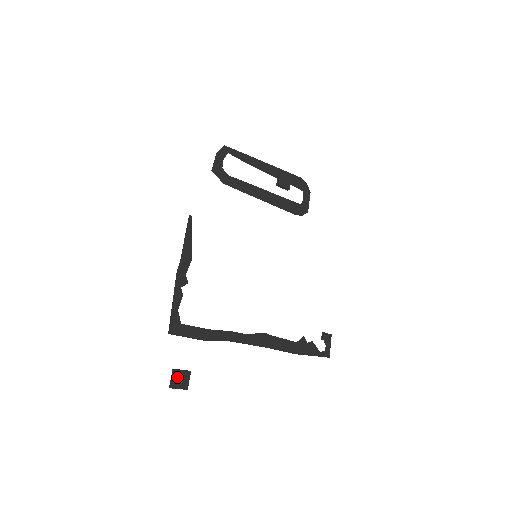
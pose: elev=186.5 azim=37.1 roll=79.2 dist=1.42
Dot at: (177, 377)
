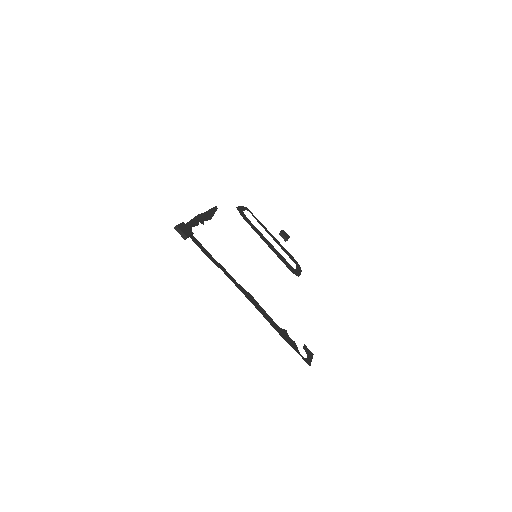
Dot at: (183, 226)
